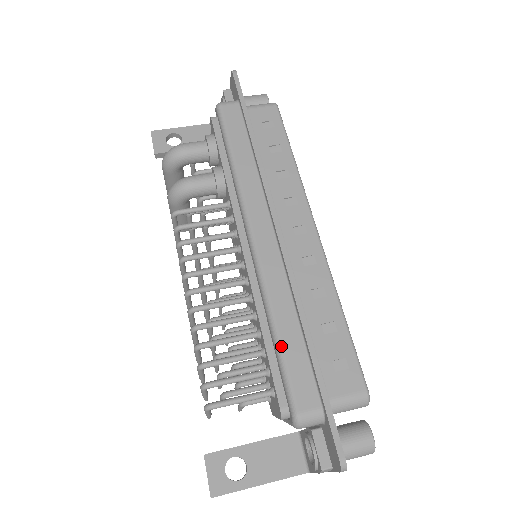
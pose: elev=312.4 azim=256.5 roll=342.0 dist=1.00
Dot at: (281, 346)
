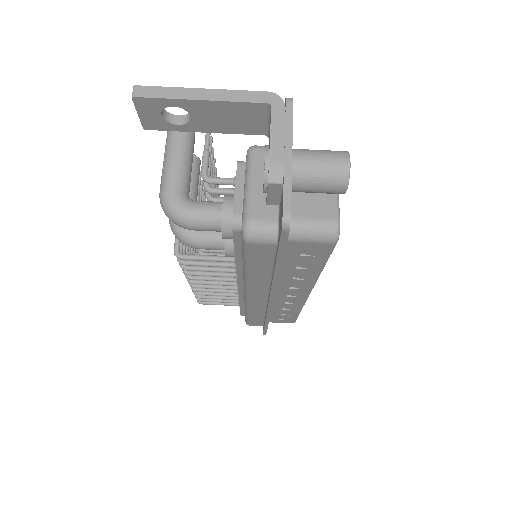
Dot at: (248, 318)
